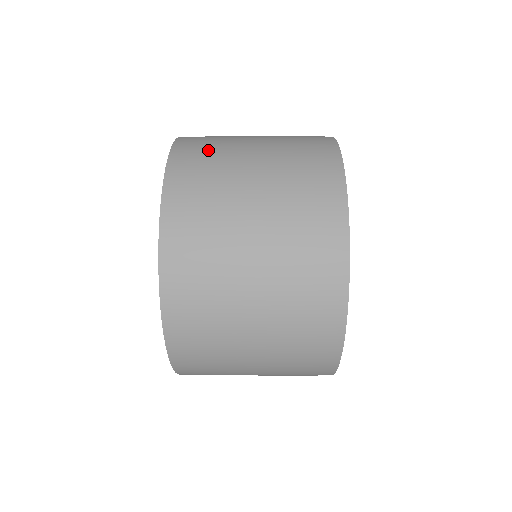
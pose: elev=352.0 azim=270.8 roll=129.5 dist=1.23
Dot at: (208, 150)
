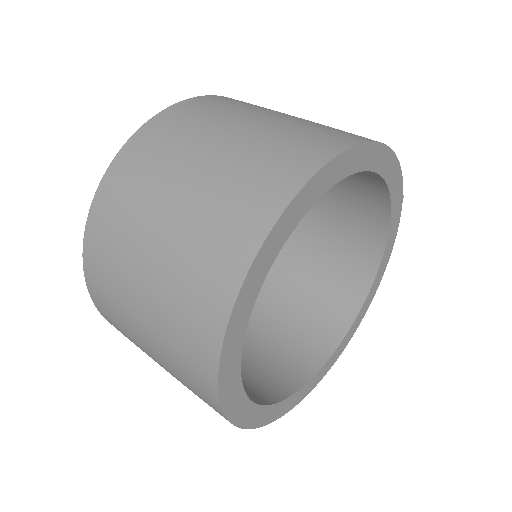
Dot at: (109, 302)
